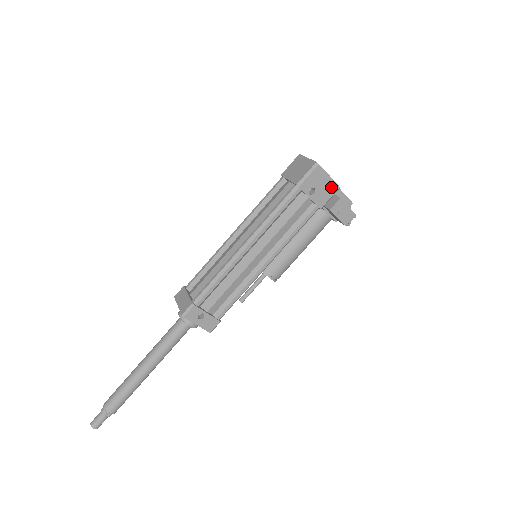
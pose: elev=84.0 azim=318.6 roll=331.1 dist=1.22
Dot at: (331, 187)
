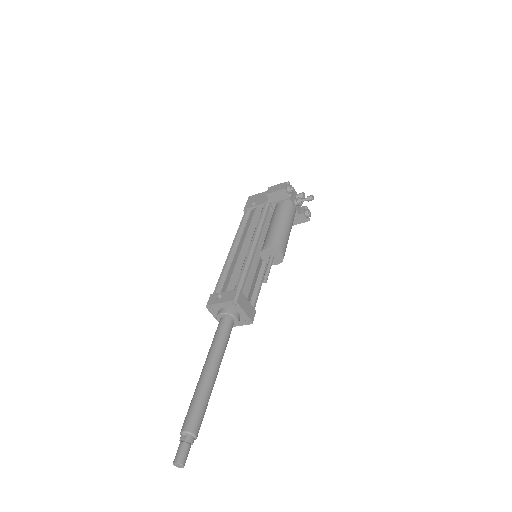
Dot at: (265, 194)
